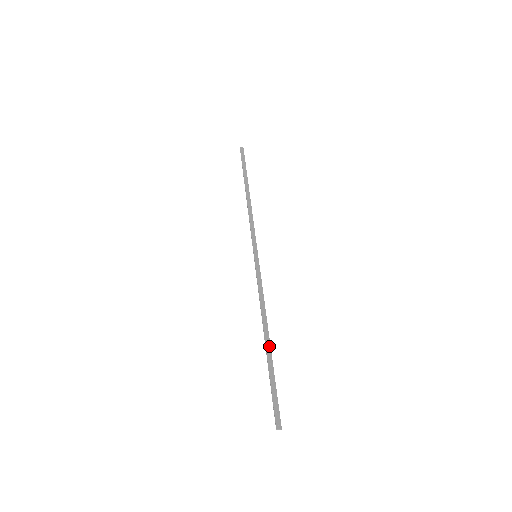
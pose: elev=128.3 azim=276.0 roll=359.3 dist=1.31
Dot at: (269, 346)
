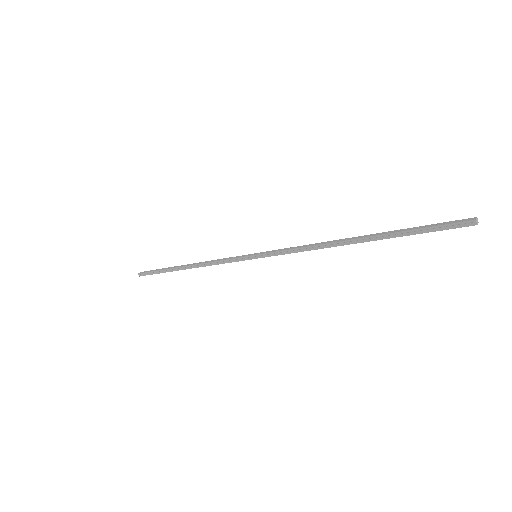
Dot at: (365, 235)
